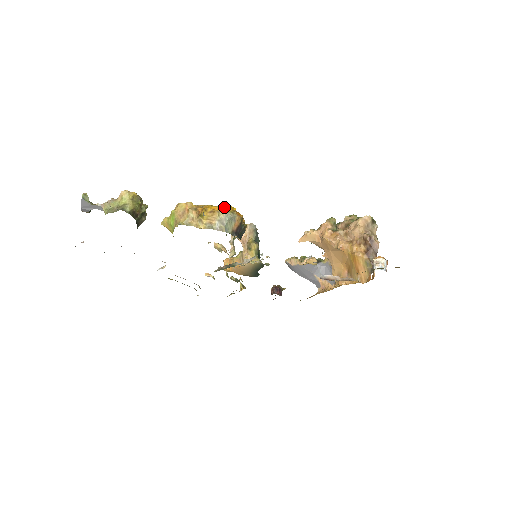
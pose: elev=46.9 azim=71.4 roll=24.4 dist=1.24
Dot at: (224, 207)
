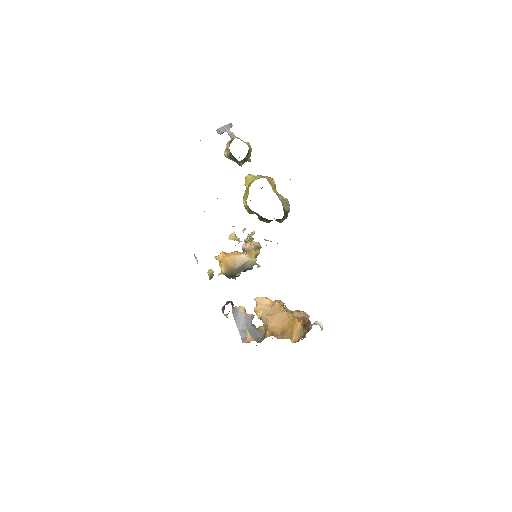
Dot at: (286, 198)
